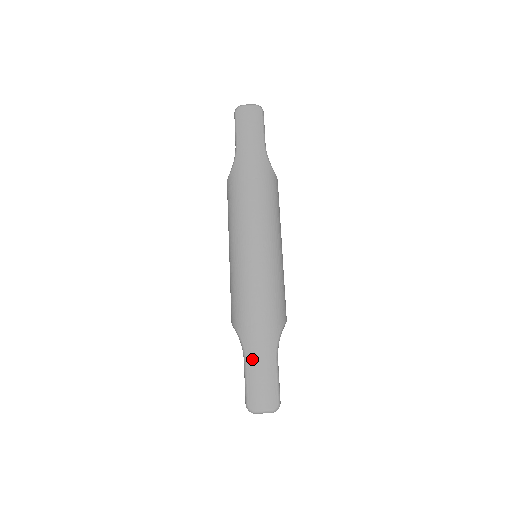
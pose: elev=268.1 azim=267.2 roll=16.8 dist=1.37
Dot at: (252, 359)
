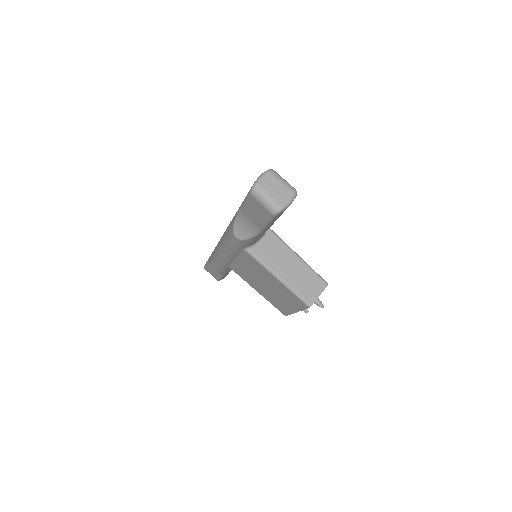
Dot at: occluded
